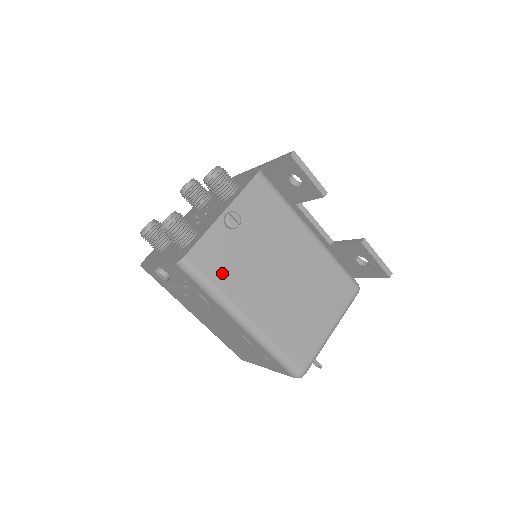
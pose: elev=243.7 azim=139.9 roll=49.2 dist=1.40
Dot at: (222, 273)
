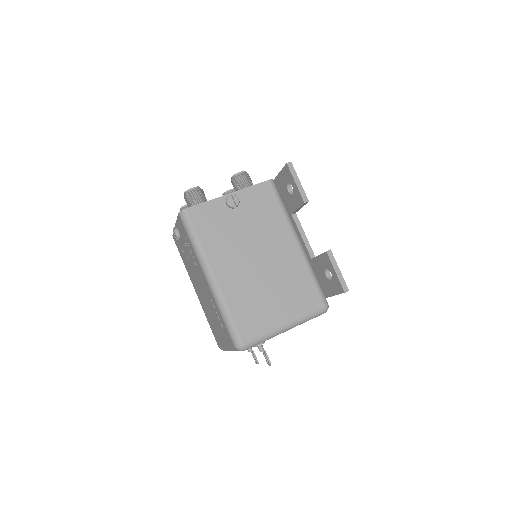
Dot at: (208, 233)
